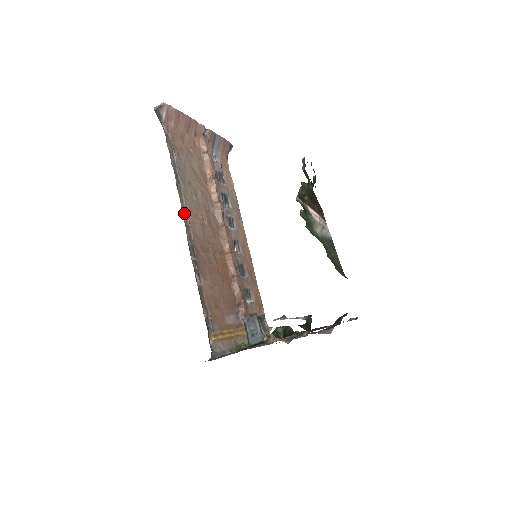
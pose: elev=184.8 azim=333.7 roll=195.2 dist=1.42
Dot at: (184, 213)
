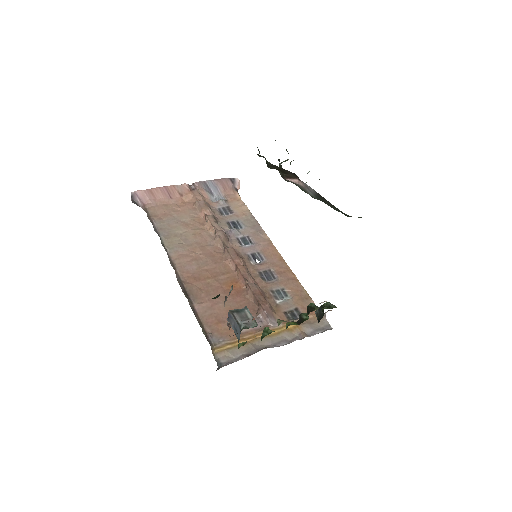
Dot at: (170, 260)
